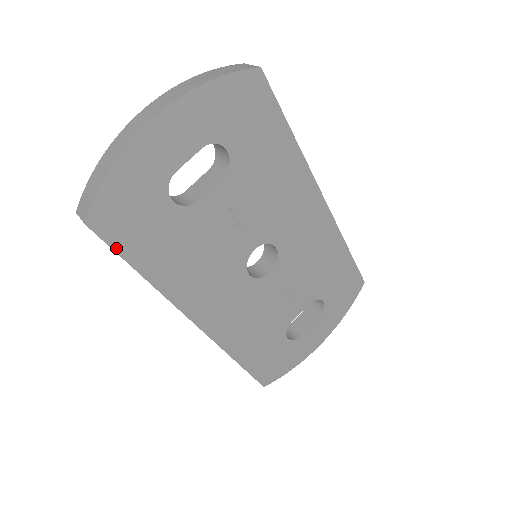
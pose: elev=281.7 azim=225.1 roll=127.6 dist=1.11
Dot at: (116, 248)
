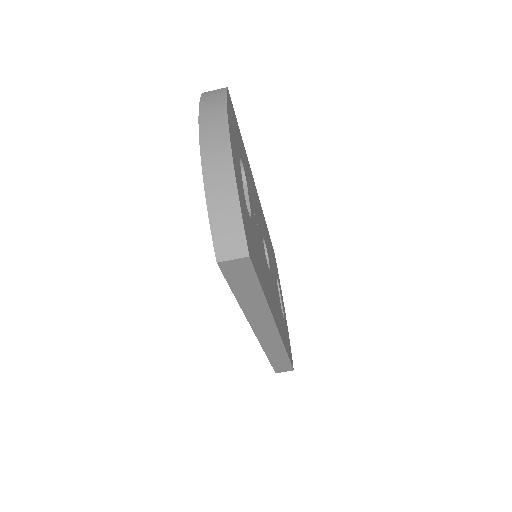
Dot at: (256, 274)
